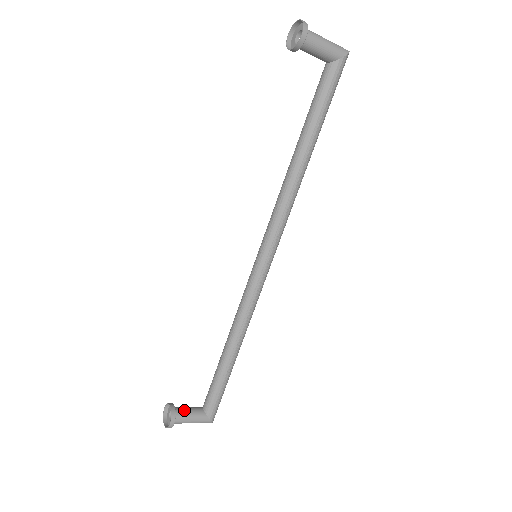
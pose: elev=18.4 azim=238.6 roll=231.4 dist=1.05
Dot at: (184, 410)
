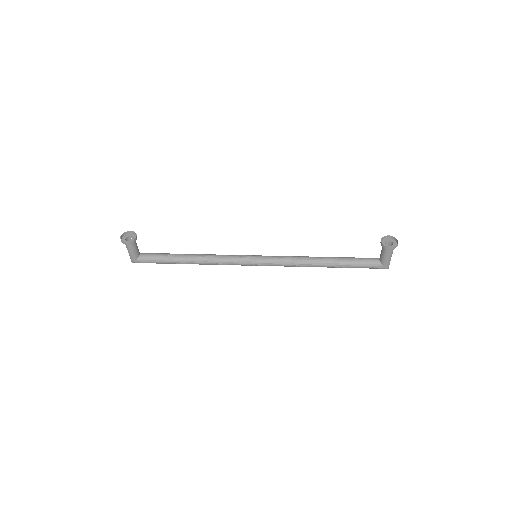
Dot at: (136, 245)
